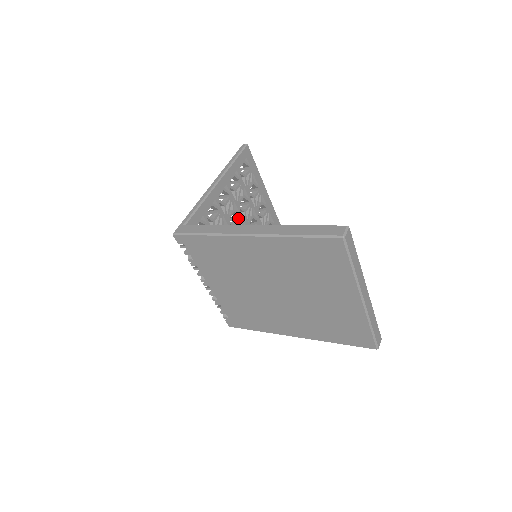
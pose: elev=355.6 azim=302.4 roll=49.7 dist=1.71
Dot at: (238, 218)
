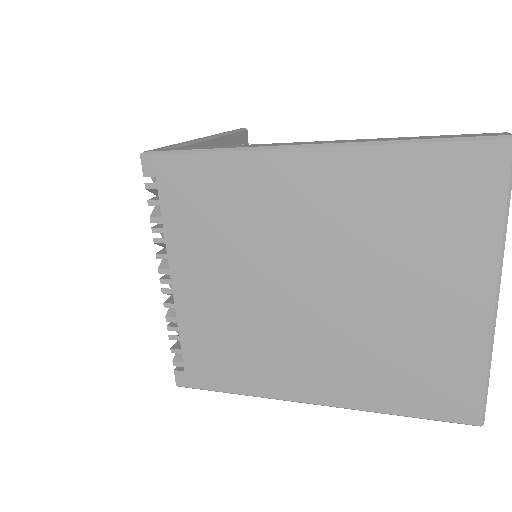
Dot at: occluded
